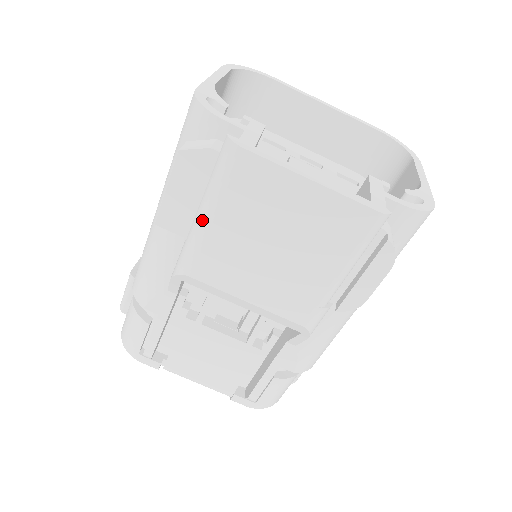
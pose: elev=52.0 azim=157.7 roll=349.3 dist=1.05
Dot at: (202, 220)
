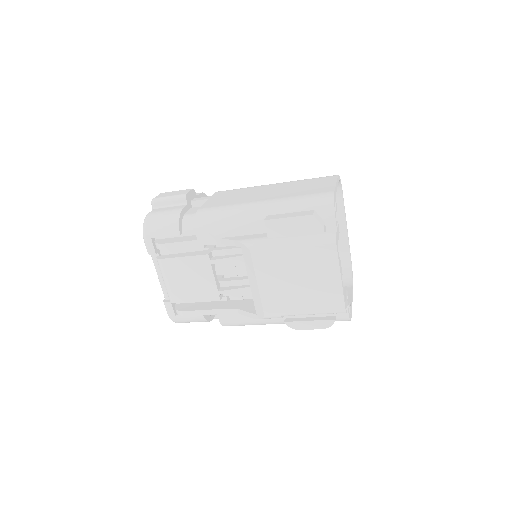
Dot at: (287, 243)
